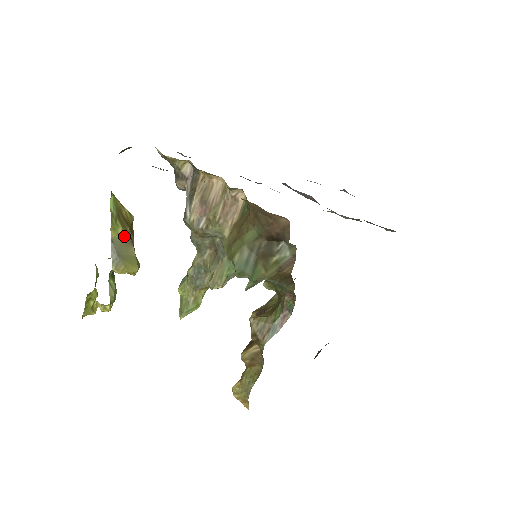
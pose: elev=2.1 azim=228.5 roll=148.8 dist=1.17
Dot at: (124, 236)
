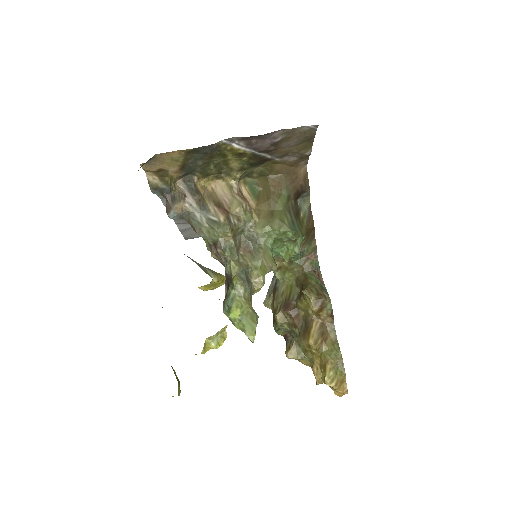
Dot at: occluded
